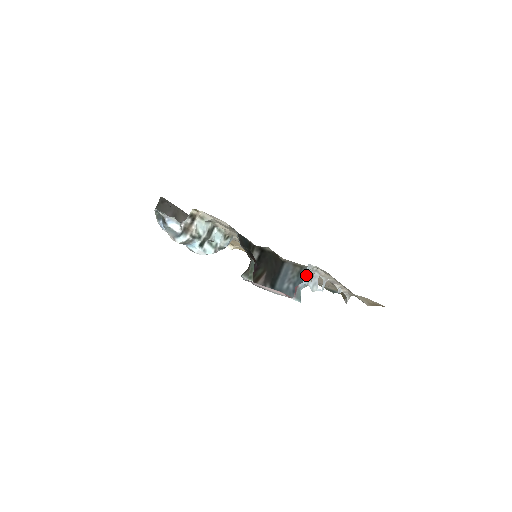
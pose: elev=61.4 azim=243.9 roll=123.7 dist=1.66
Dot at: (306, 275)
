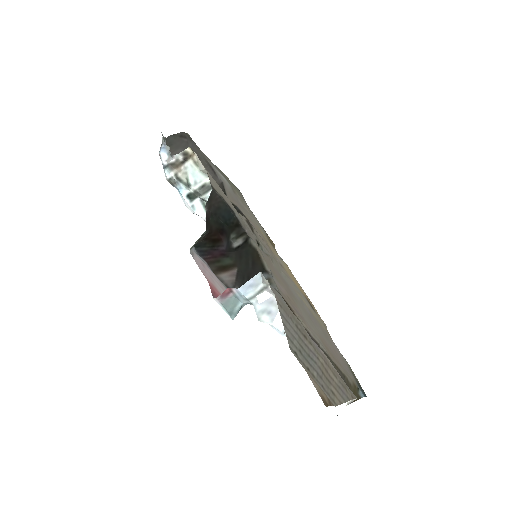
Dot at: (250, 284)
